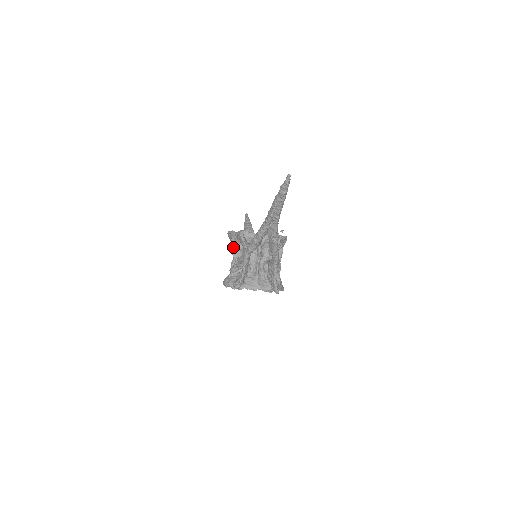
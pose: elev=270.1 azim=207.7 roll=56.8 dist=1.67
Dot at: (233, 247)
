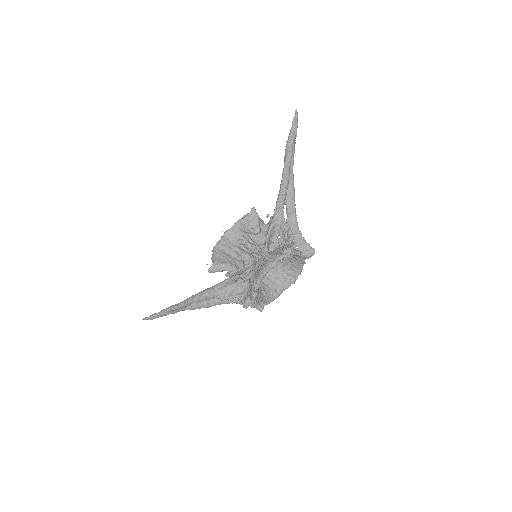
Dot at: (240, 243)
